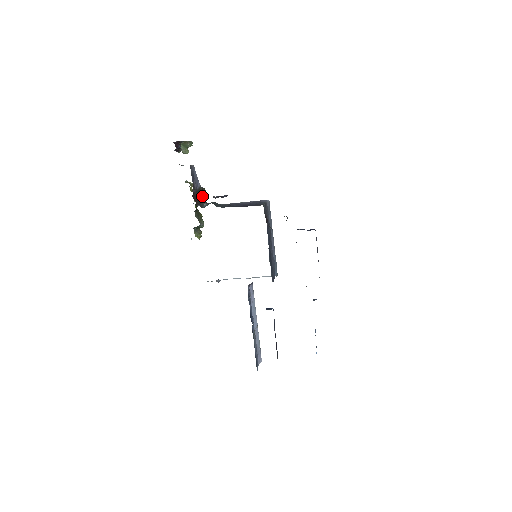
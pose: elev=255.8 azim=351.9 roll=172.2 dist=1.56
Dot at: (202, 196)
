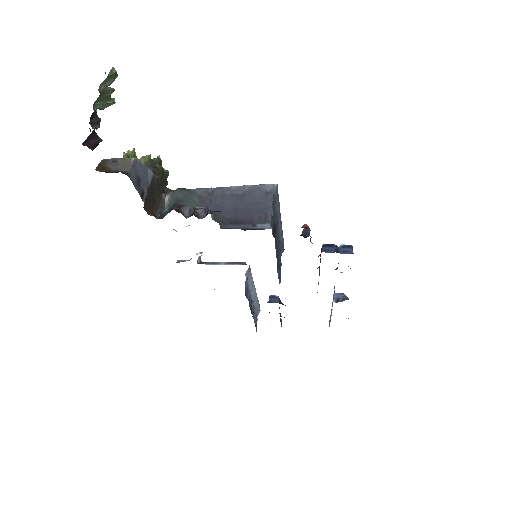
Dot at: (159, 188)
